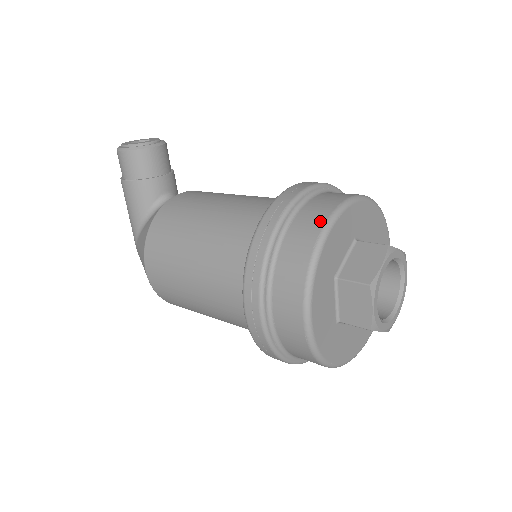
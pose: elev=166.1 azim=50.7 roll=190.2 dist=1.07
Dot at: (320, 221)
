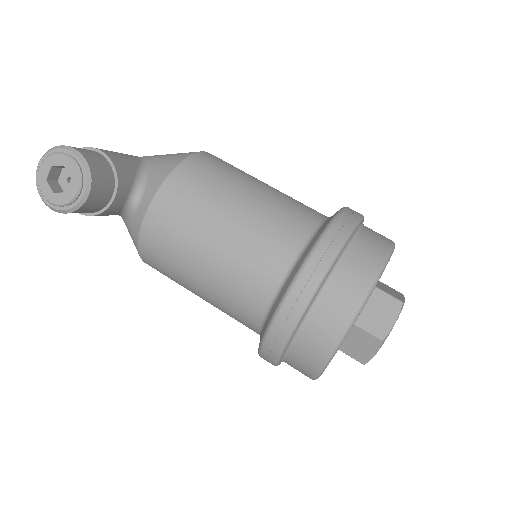
Dot at: (318, 361)
